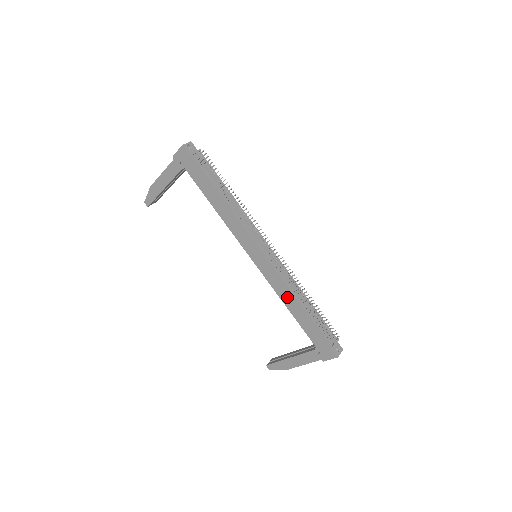
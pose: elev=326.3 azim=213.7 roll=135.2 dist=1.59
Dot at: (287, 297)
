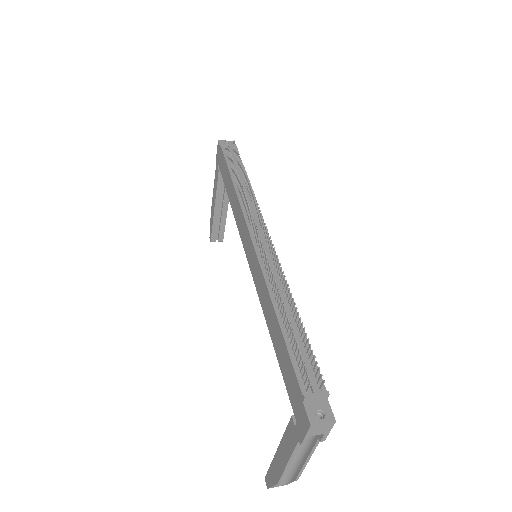
Dot at: (267, 306)
